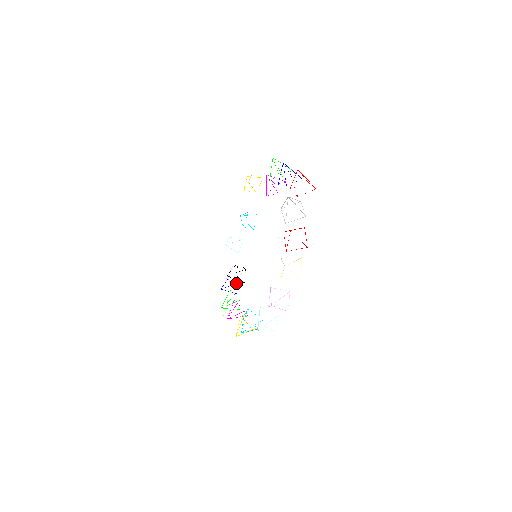
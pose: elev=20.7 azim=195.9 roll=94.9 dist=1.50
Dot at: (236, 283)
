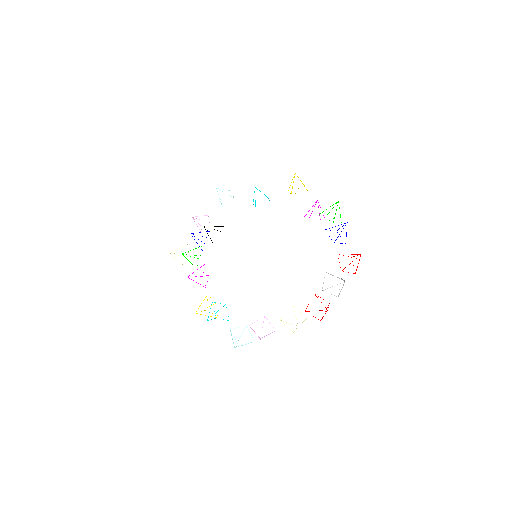
Dot at: occluded
